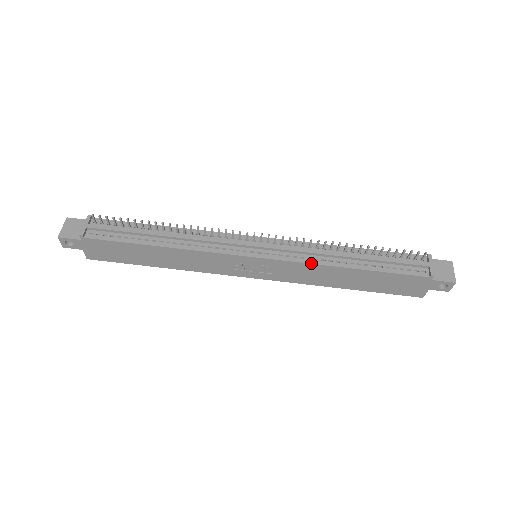
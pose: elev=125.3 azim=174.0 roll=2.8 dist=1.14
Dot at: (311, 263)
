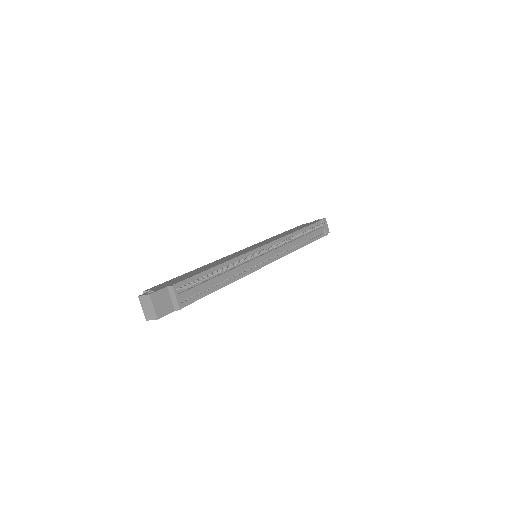
Dot at: occluded
